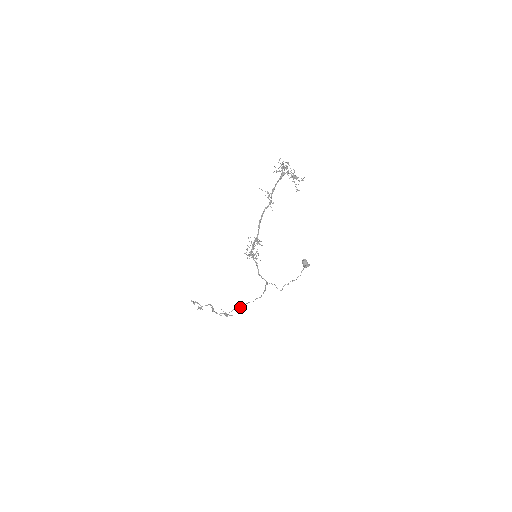
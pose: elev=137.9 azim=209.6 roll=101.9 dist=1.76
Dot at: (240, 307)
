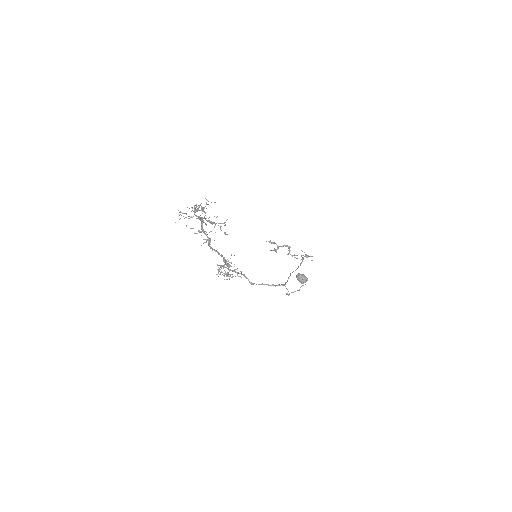
Dot at: (298, 266)
